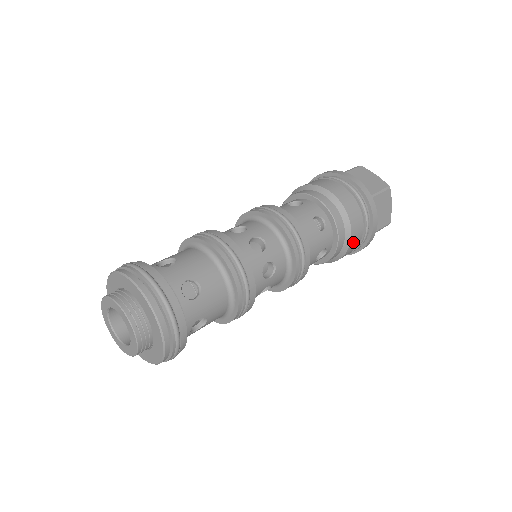
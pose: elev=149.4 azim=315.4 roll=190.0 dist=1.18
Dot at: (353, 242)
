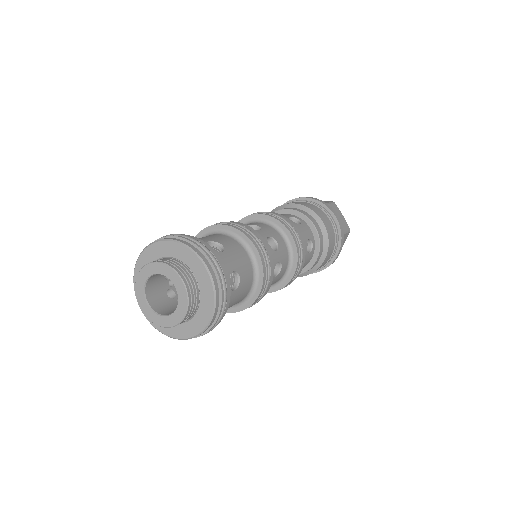
Dot at: (329, 234)
